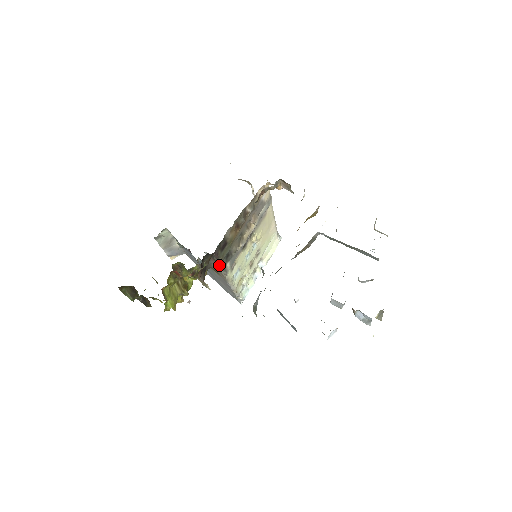
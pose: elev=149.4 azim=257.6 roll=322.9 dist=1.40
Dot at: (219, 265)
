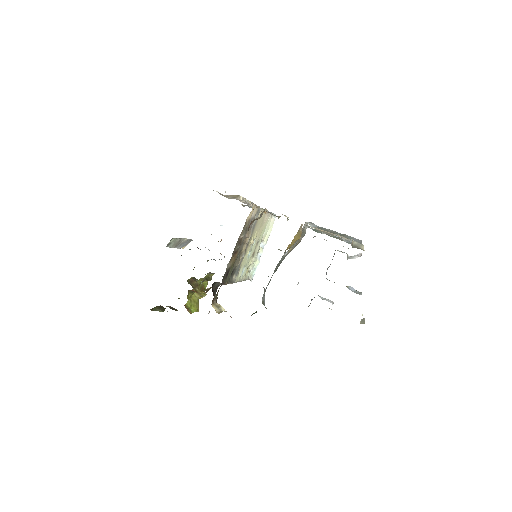
Dot at: occluded
